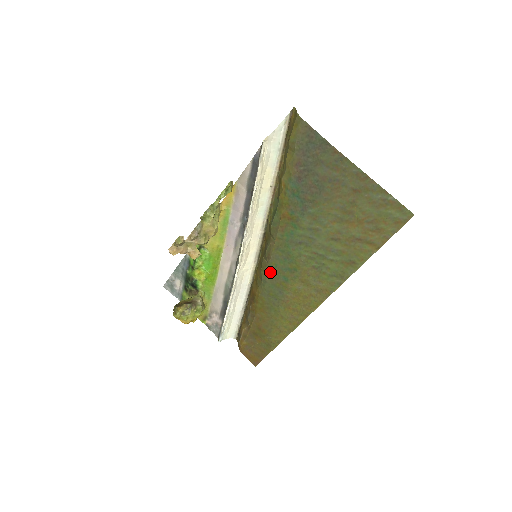
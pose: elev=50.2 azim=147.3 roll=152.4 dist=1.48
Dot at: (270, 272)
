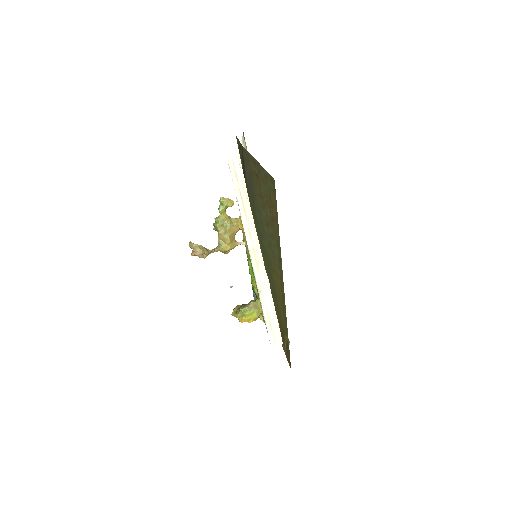
Dot at: (266, 269)
